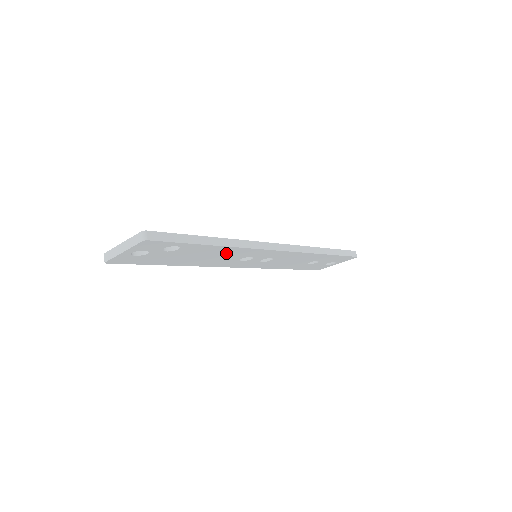
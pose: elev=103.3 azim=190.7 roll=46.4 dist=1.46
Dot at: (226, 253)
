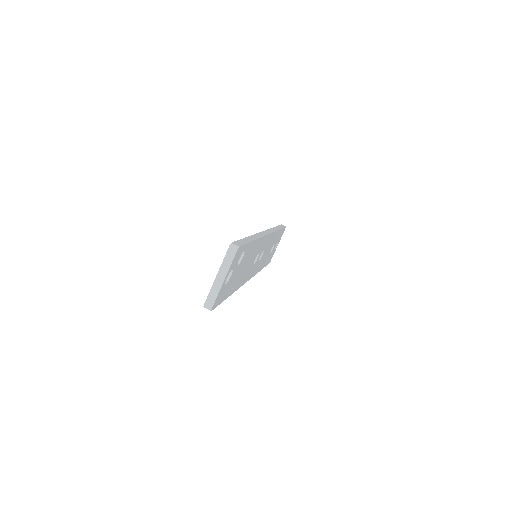
Dot at: (253, 253)
